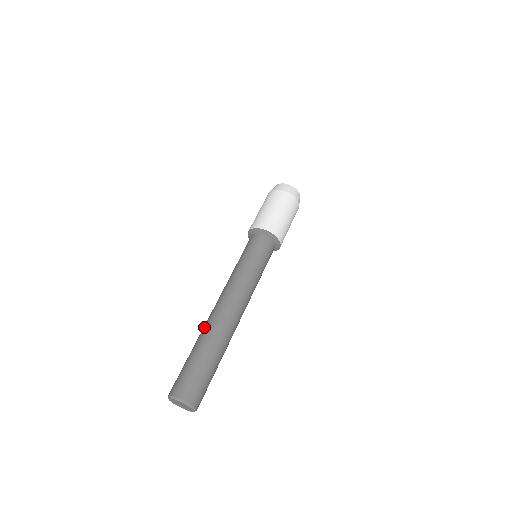
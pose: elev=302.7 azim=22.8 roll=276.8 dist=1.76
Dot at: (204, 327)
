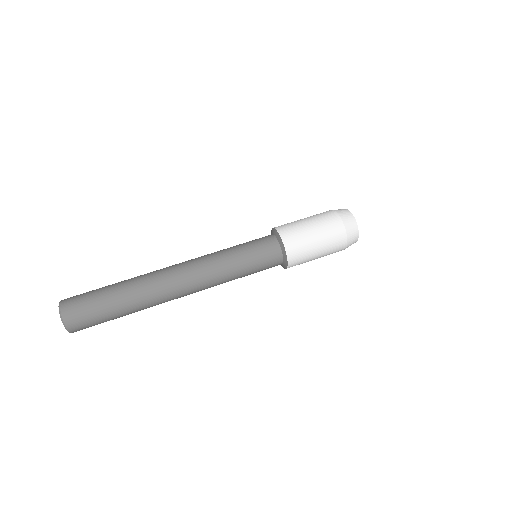
Dot at: (146, 283)
